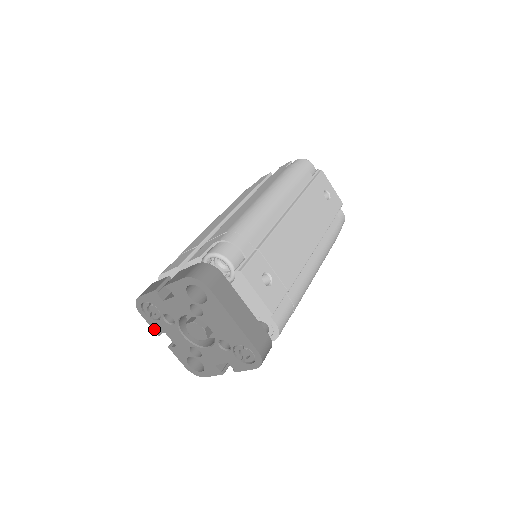
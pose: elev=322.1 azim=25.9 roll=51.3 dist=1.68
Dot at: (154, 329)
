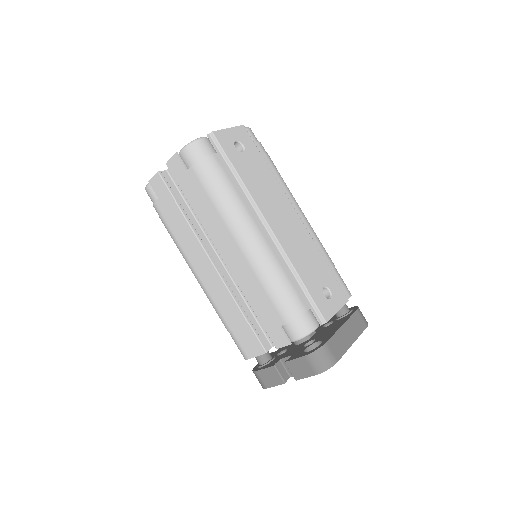
Dot at: occluded
